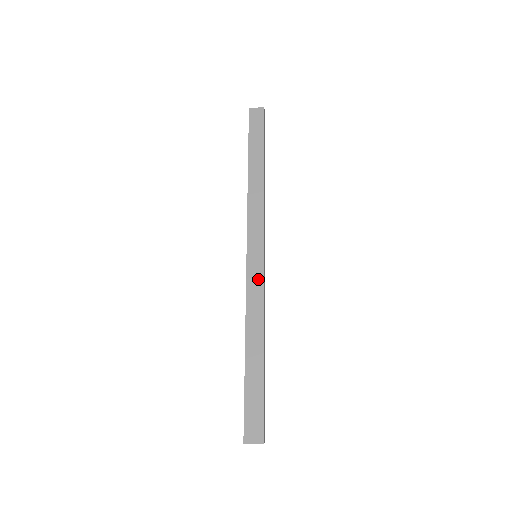
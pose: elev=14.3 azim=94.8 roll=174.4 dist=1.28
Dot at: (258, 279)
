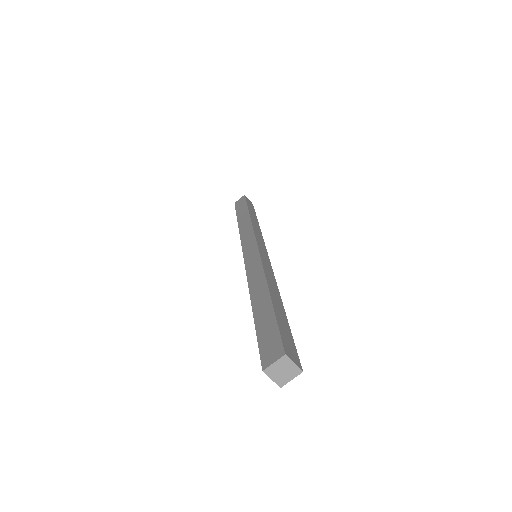
Dot at: (255, 259)
